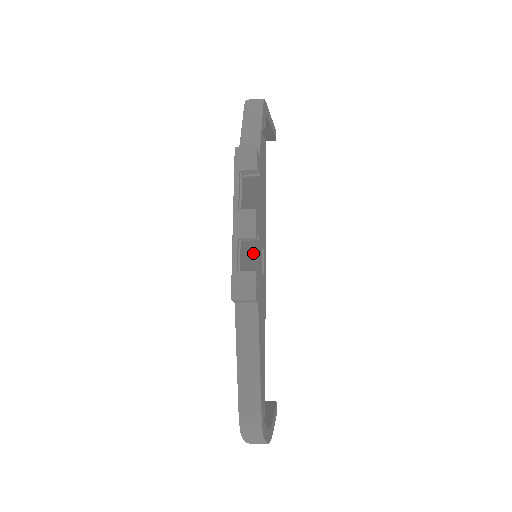
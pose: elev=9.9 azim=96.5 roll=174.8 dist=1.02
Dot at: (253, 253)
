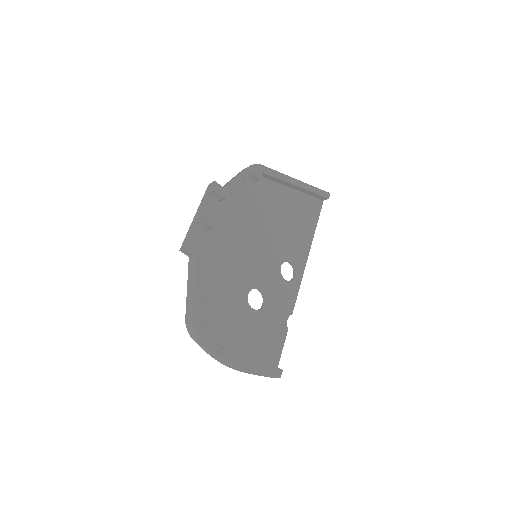
Dot at: (245, 250)
